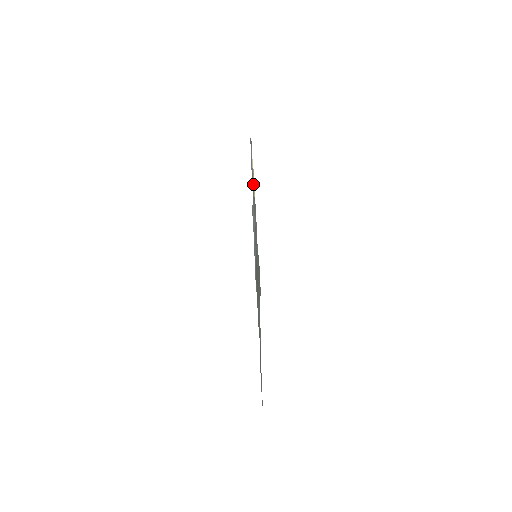
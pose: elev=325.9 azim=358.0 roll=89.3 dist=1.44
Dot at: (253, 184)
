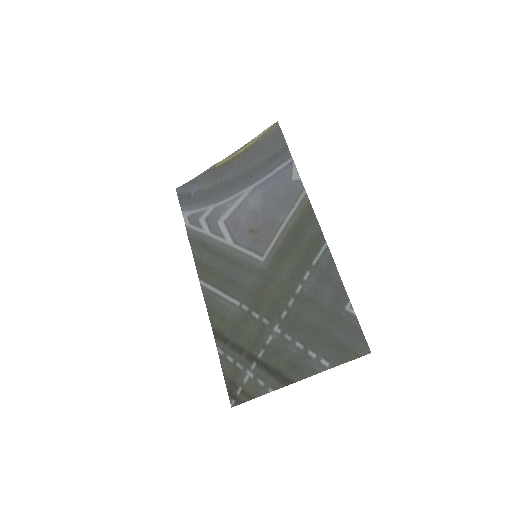
Dot at: (237, 151)
